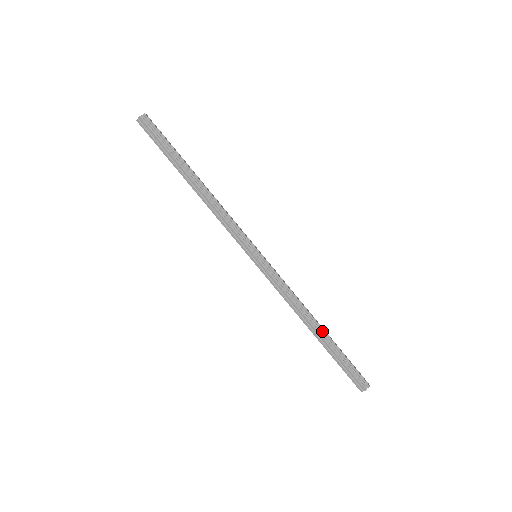
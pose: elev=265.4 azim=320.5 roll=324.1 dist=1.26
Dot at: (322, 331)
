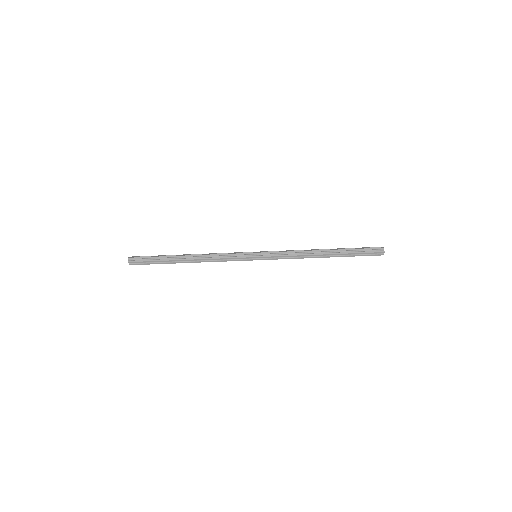
Dot at: (329, 255)
